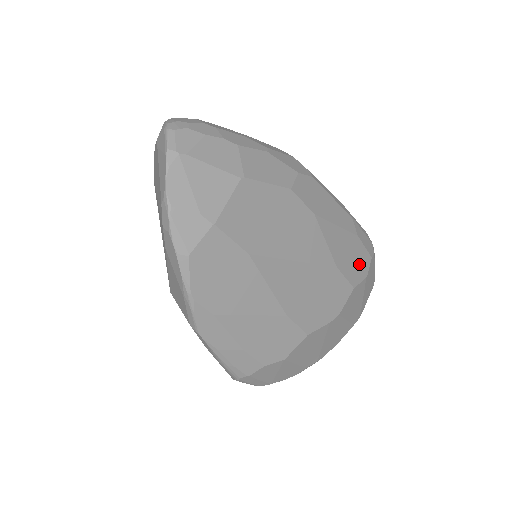
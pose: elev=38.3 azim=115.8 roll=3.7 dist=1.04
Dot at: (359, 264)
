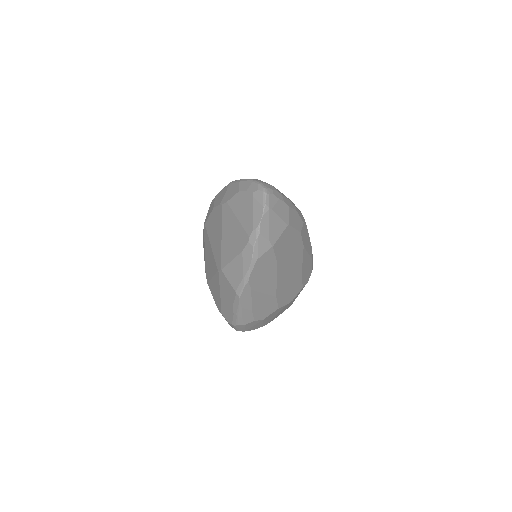
Dot at: (308, 274)
